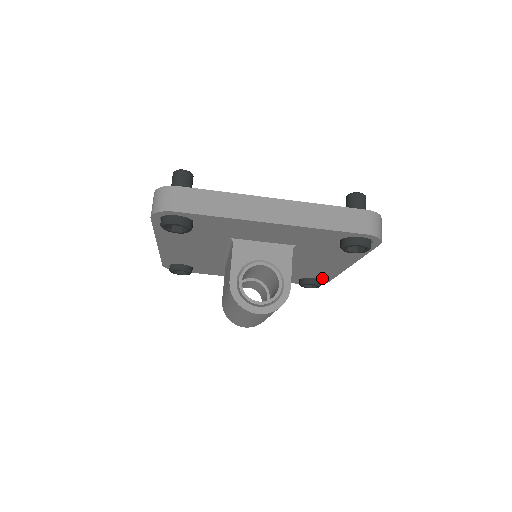
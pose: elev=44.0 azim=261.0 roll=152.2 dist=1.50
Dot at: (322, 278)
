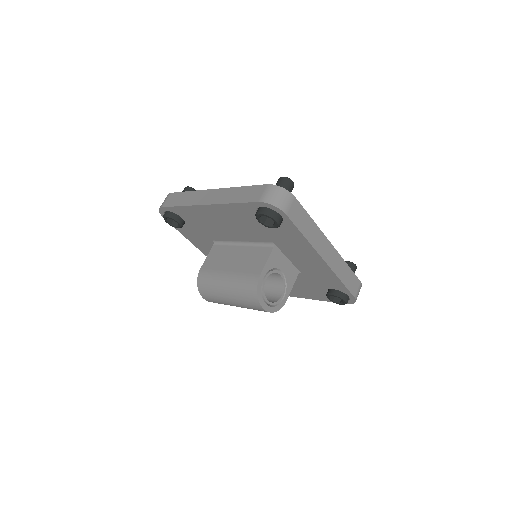
Dot at: occluded
